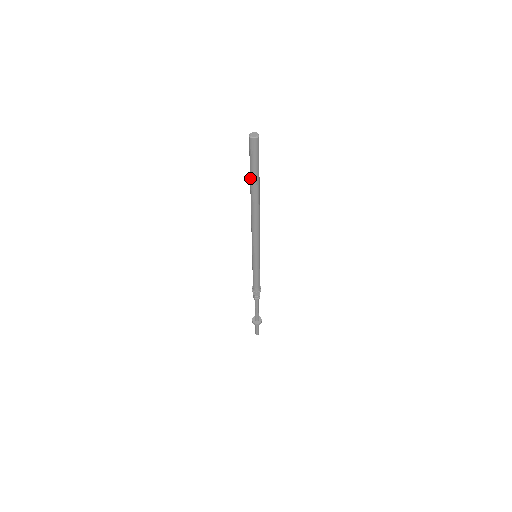
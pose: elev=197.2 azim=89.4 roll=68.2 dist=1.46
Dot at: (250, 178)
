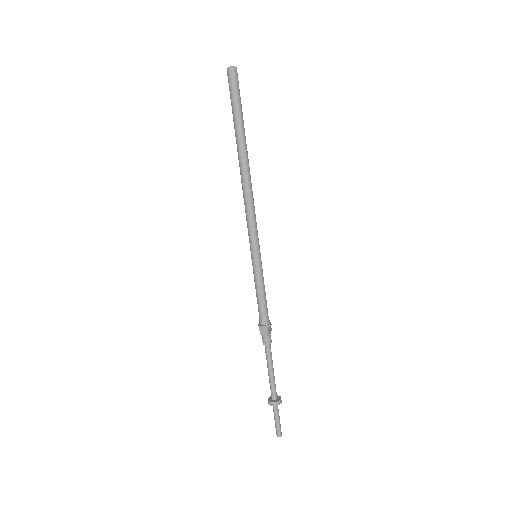
Dot at: (234, 125)
